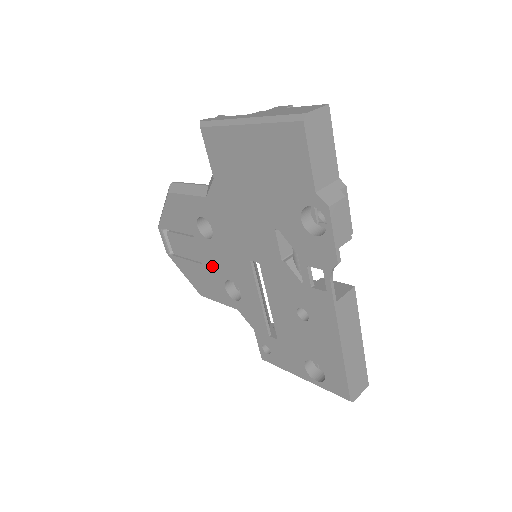
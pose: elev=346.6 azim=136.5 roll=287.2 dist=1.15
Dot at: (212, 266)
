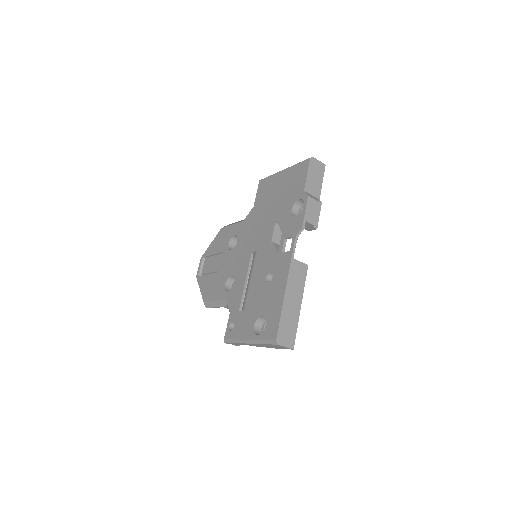
Dot at: (224, 270)
